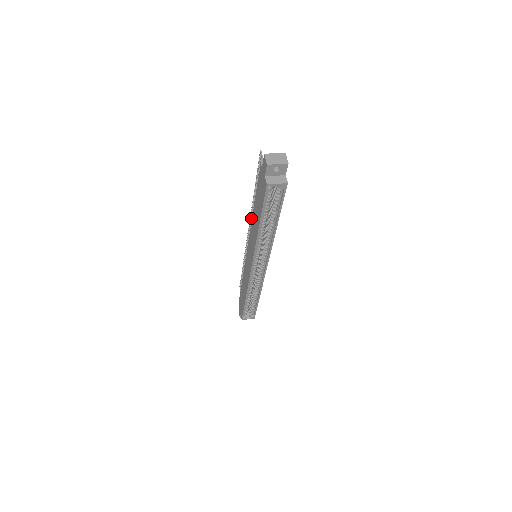
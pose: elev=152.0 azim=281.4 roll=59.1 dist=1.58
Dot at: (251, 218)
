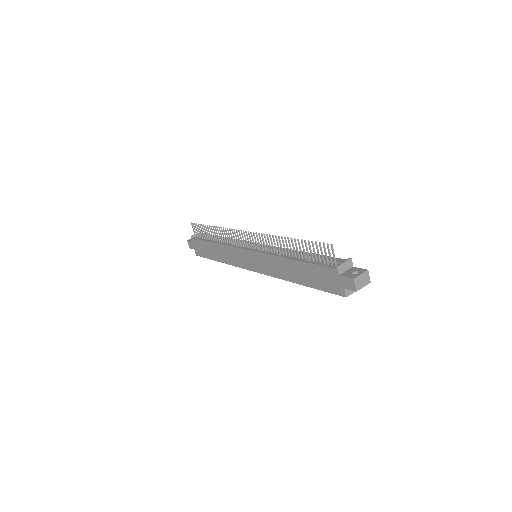
Dot at: (265, 238)
